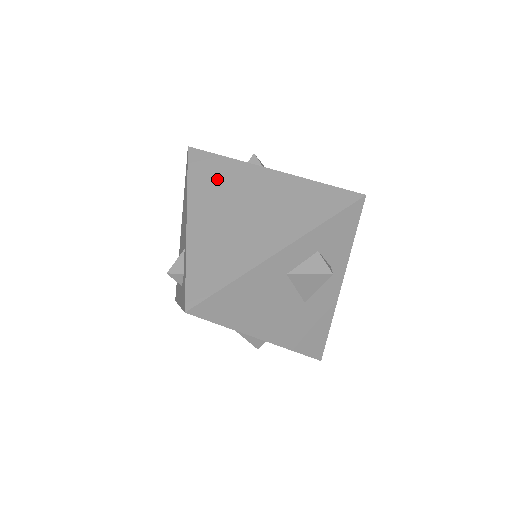
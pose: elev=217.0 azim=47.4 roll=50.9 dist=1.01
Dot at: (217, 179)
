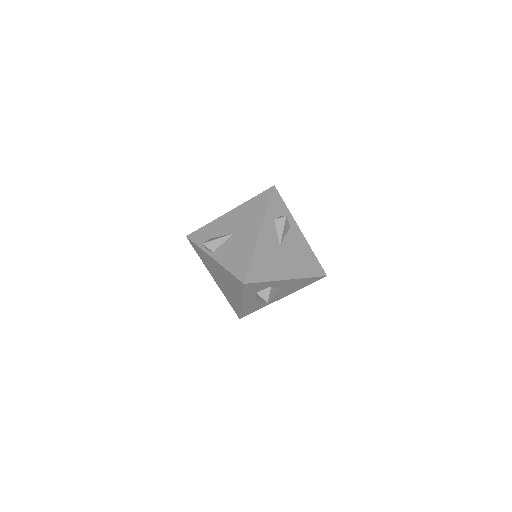
Dot at: (205, 260)
